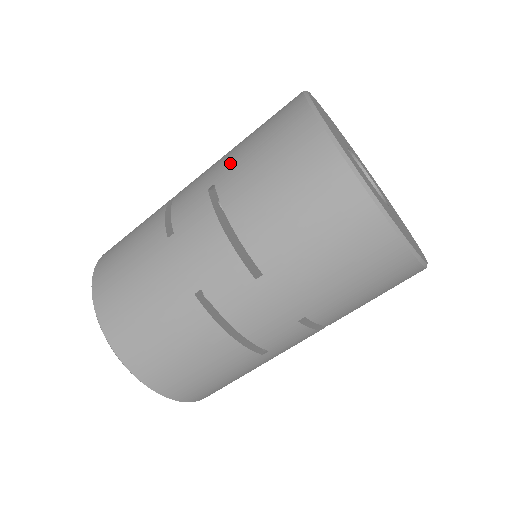
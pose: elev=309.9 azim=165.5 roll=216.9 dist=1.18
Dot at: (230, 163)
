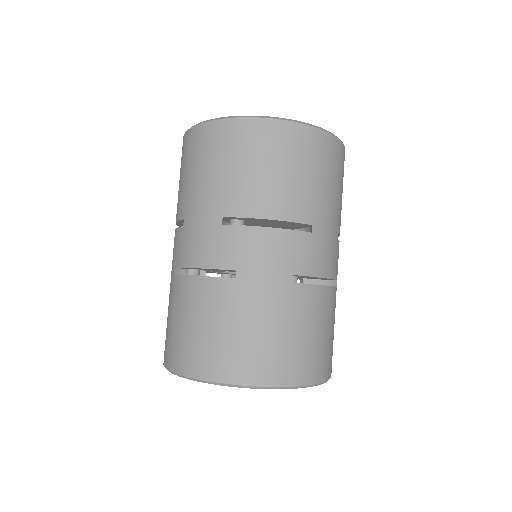
Dot at: (215, 197)
